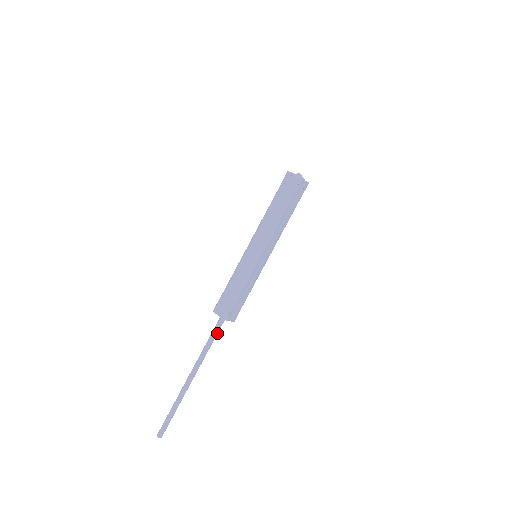
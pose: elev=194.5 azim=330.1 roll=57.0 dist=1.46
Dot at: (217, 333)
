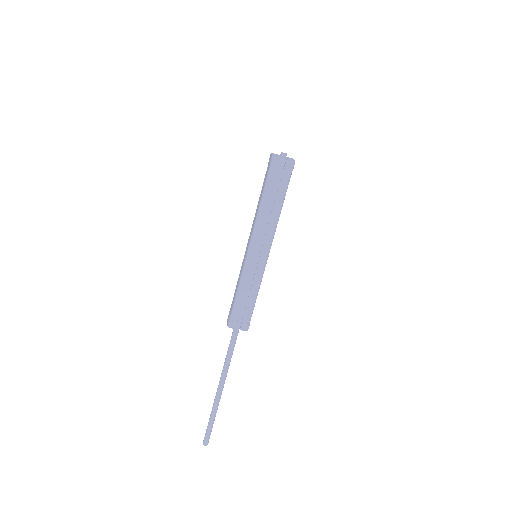
Dot at: (234, 342)
